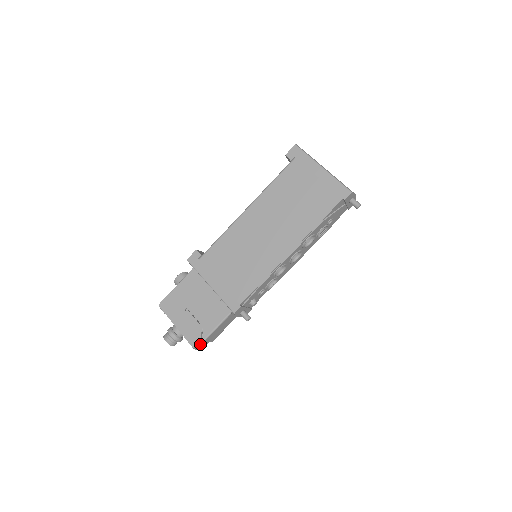
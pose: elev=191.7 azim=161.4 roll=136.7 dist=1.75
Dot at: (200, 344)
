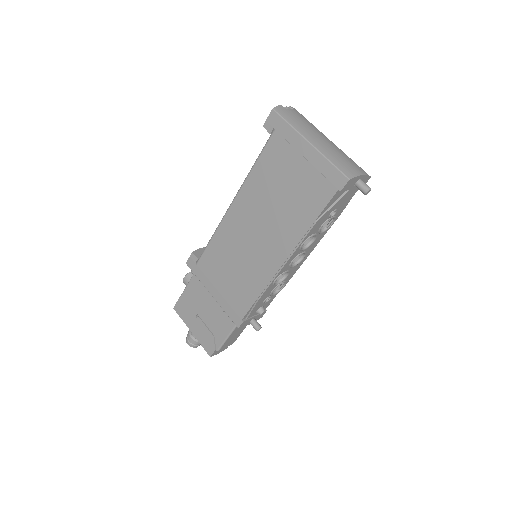
Dot at: occluded
